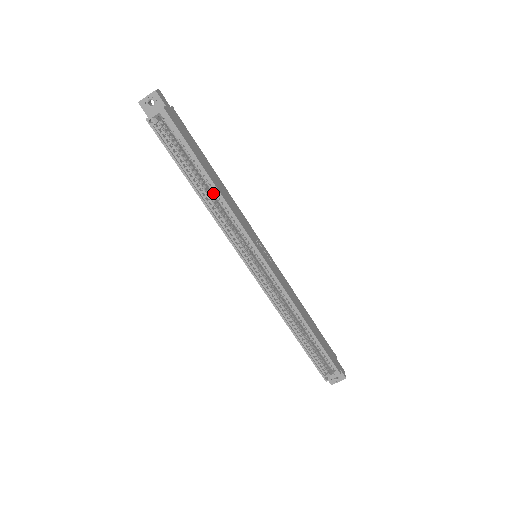
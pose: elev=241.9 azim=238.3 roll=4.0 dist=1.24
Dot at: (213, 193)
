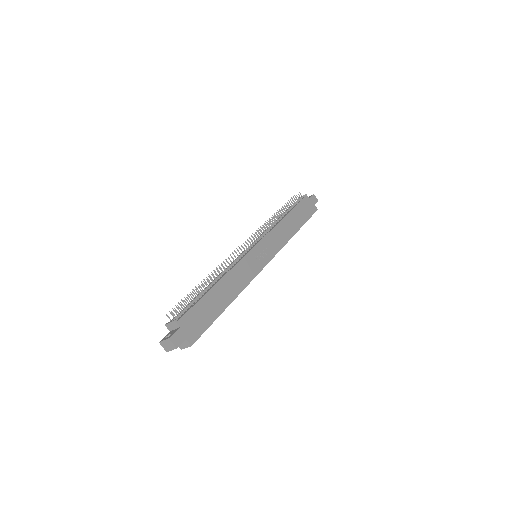
Dot at: occluded
